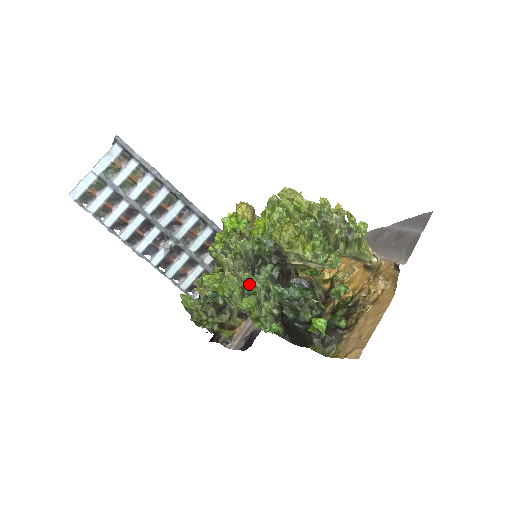
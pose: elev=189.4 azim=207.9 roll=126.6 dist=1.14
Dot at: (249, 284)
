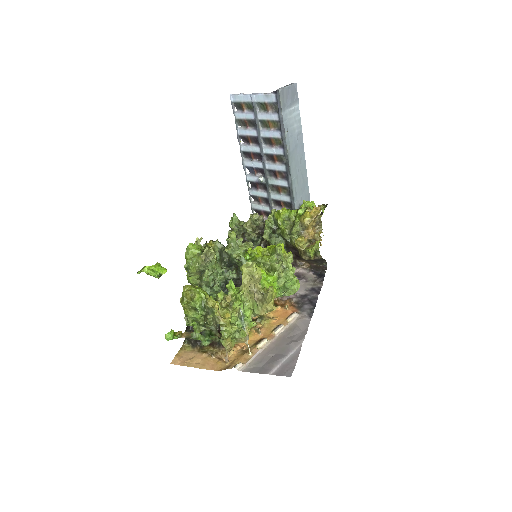
Dot at: (204, 273)
